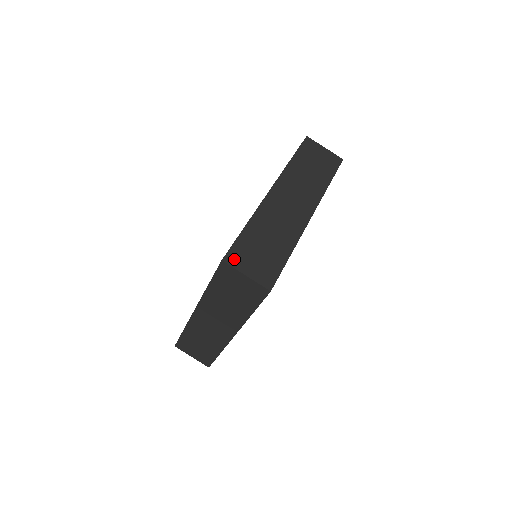
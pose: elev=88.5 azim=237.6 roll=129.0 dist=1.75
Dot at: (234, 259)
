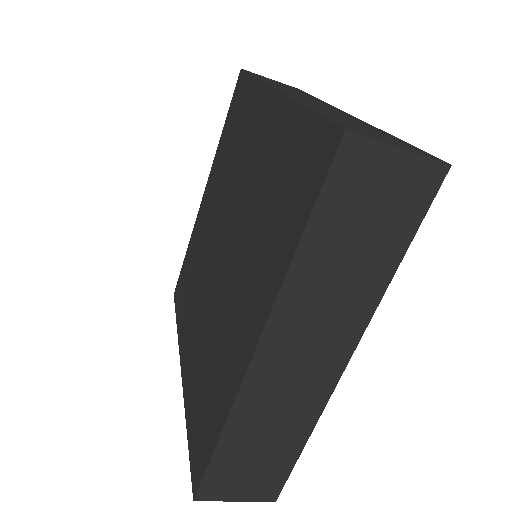
Dot at: (212, 492)
